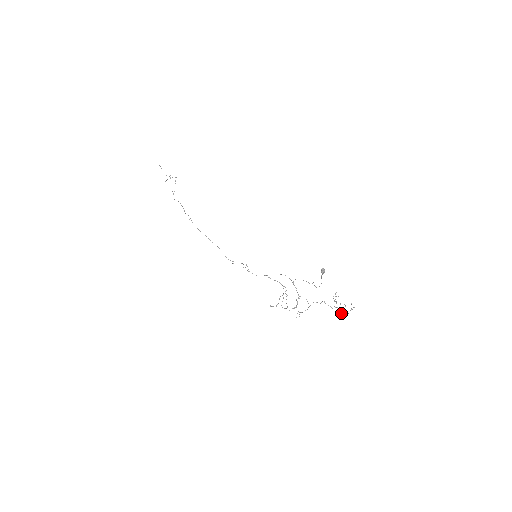
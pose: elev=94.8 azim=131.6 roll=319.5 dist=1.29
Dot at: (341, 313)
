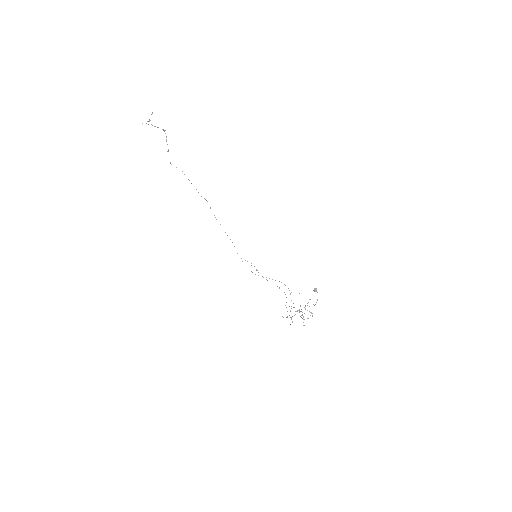
Dot at: occluded
